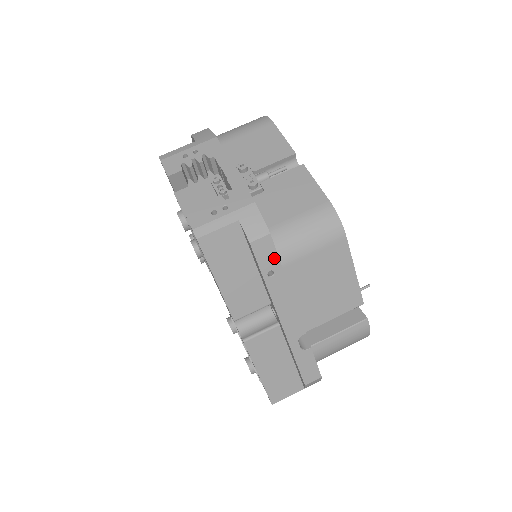
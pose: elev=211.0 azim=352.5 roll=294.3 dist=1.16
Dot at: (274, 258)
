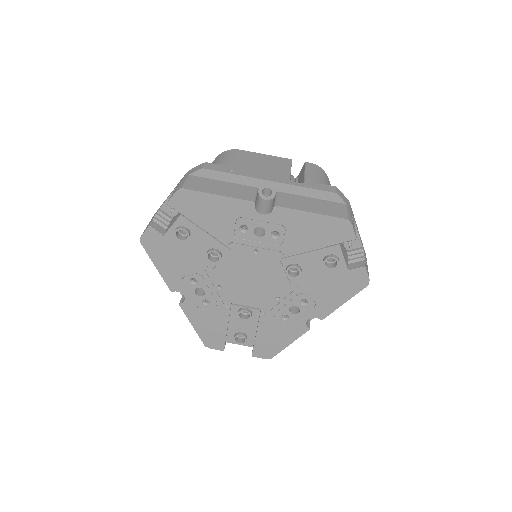
Dot at: (222, 167)
